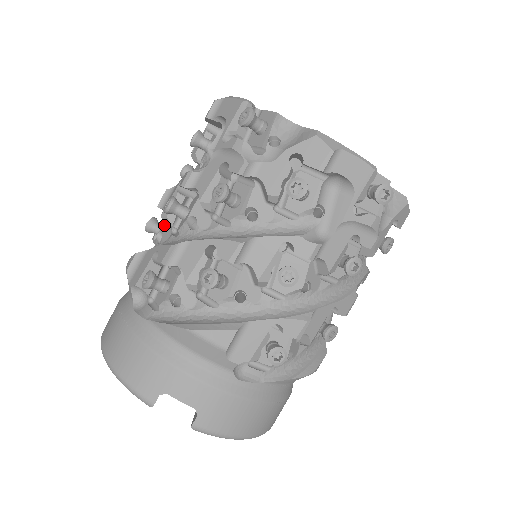
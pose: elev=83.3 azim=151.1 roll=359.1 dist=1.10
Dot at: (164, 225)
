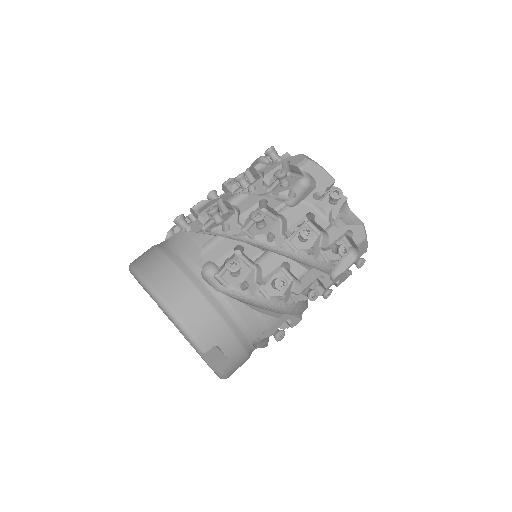
Dot at: (230, 219)
